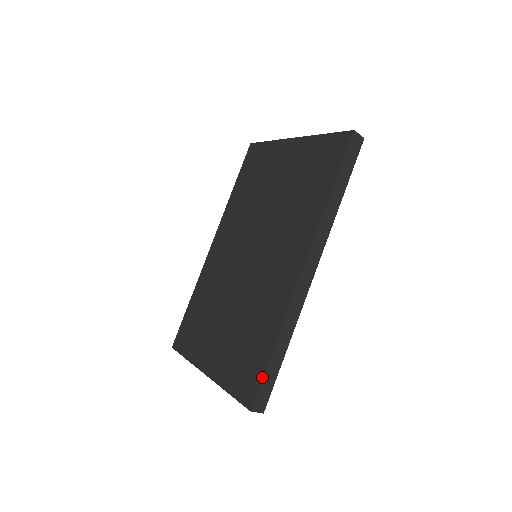
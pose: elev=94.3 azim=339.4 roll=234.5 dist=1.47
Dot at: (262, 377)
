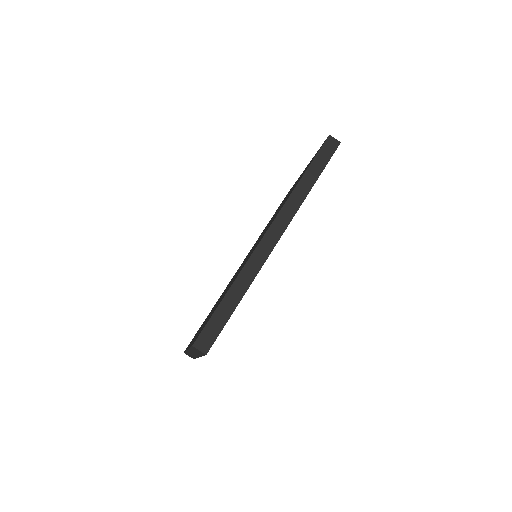
Dot at: (210, 317)
